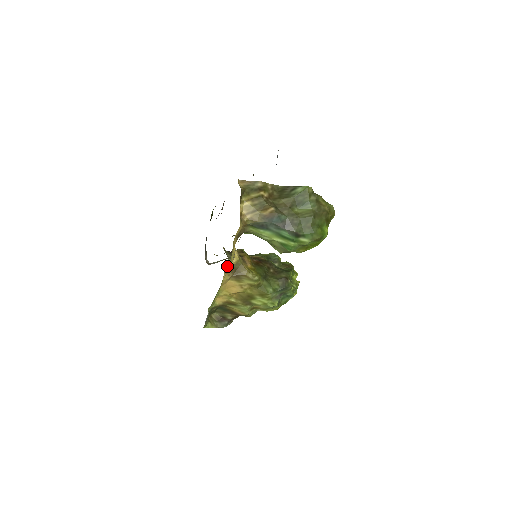
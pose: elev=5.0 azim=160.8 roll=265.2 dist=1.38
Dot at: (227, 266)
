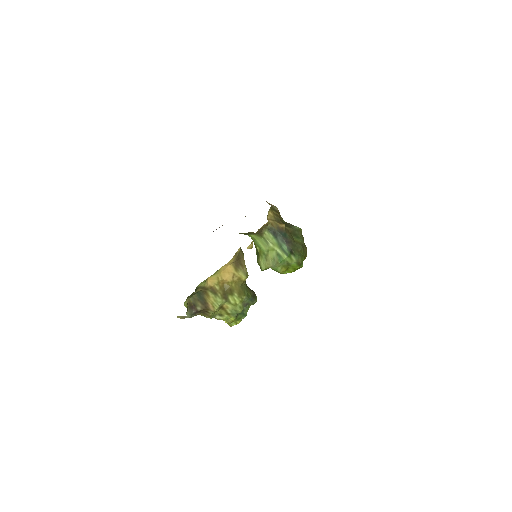
Dot at: (238, 251)
